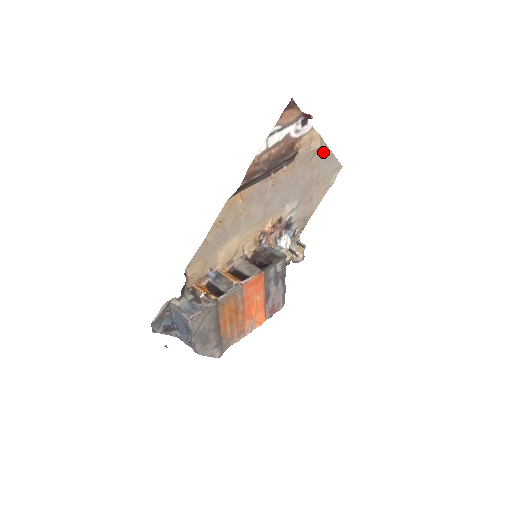
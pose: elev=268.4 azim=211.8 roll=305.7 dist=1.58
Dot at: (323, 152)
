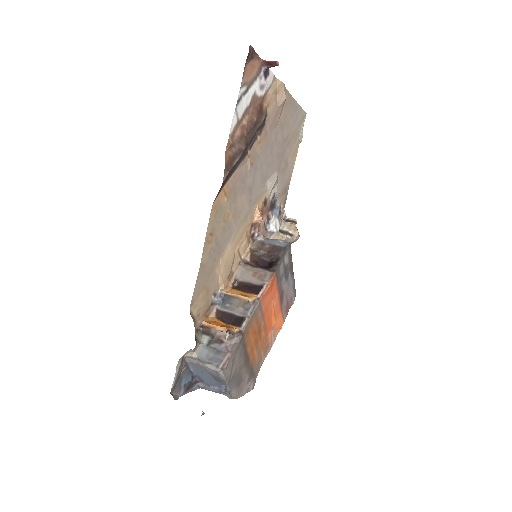
Dot at: (288, 104)
